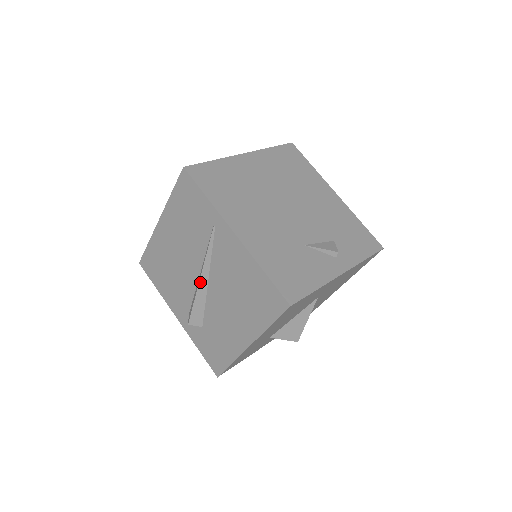
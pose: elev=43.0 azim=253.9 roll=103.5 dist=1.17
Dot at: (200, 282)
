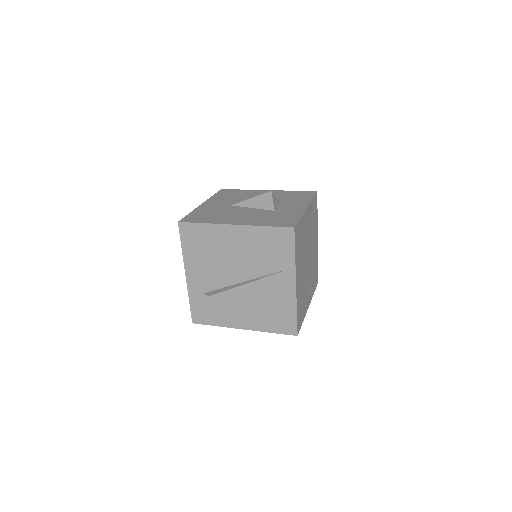
Dot at: (240, 283)
